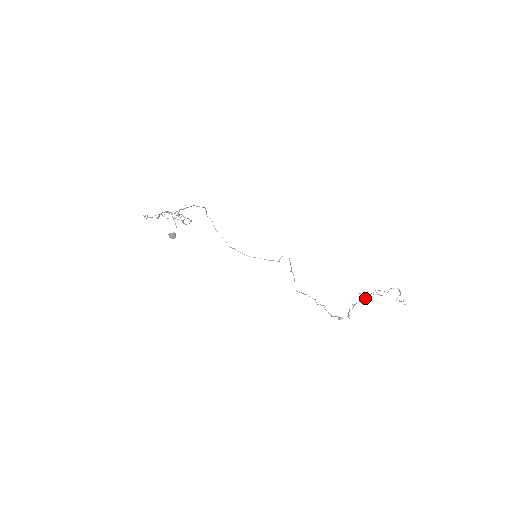
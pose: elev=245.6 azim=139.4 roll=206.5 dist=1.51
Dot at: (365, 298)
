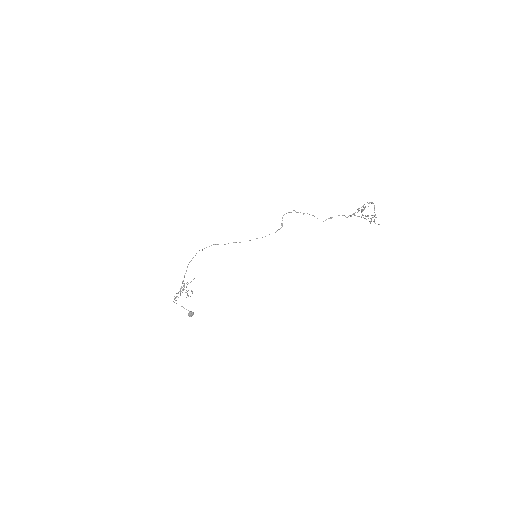
Dot at: (362, 211)
